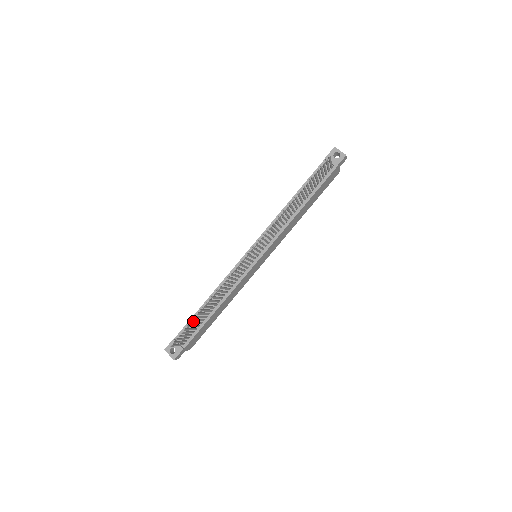
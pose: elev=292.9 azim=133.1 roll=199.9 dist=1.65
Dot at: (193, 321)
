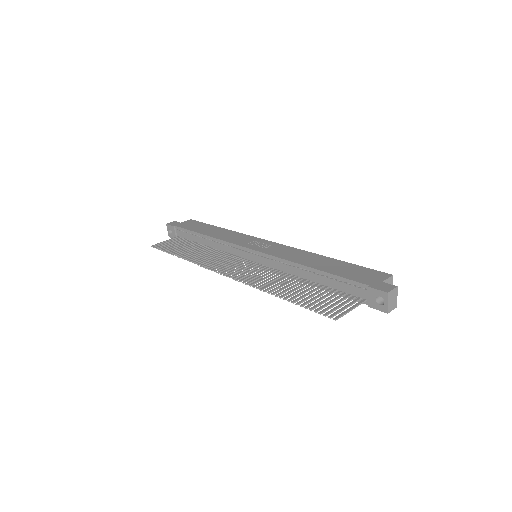
Dot at: (190, 233)
